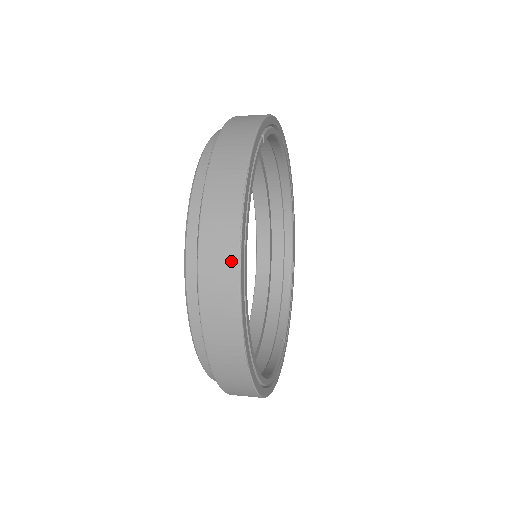
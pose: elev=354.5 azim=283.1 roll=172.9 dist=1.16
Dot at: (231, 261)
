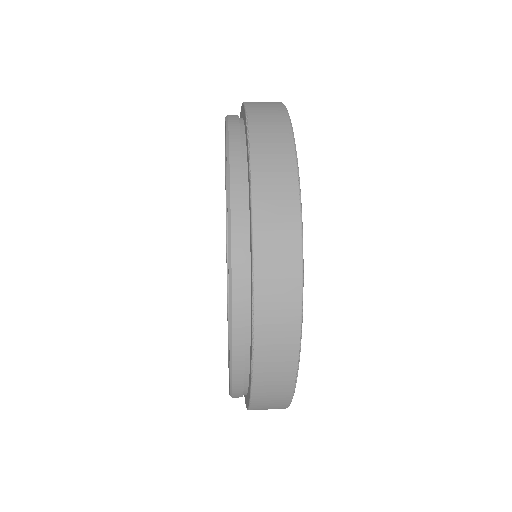
Dot at: (291, 198)
